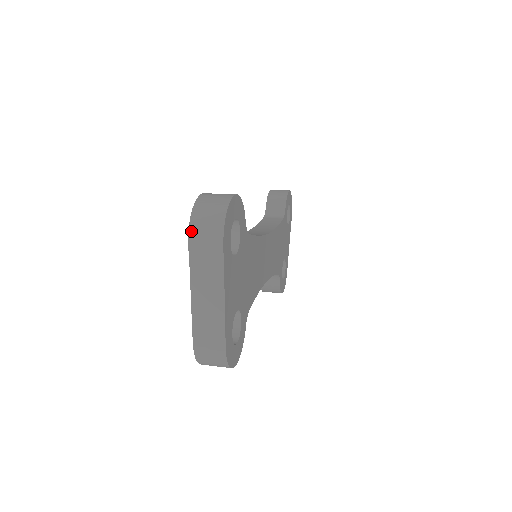
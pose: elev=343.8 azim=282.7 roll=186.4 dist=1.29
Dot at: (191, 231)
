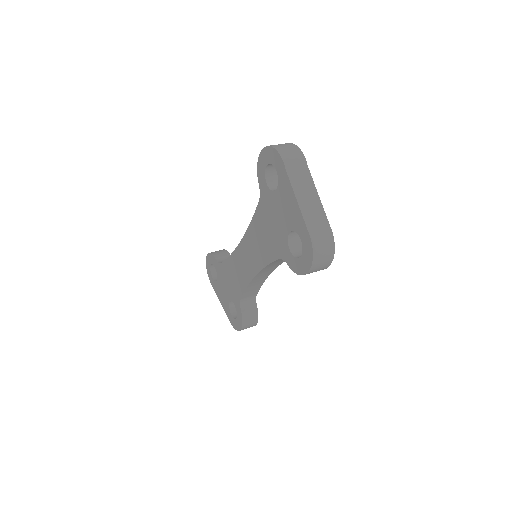
Dot at: (281, 154)
